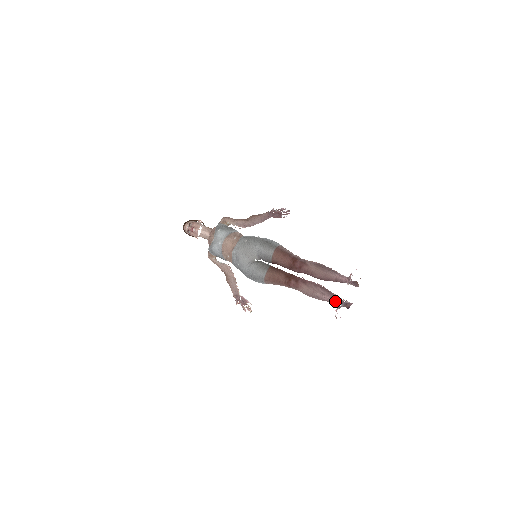
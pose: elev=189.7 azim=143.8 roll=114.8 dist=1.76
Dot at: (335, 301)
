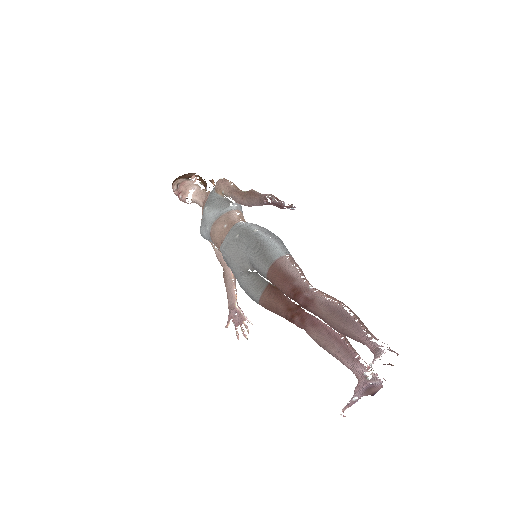
Dot at: occluded
